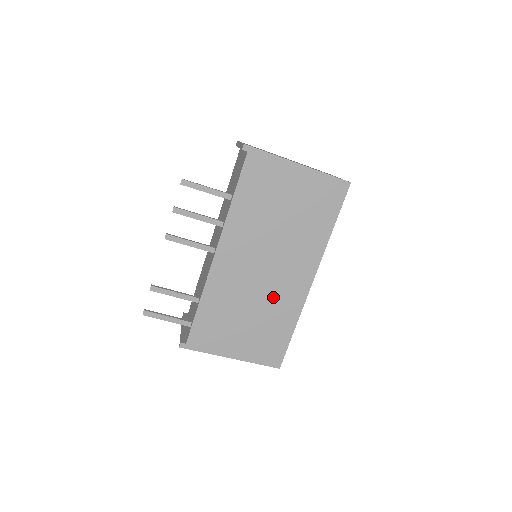
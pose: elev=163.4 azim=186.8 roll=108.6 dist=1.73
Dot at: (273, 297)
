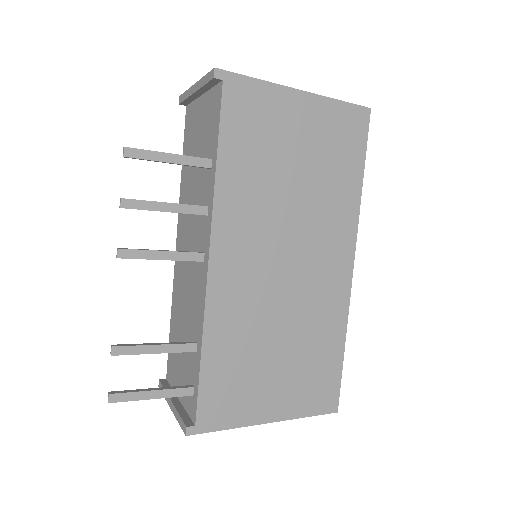
Dot at: (307, 306)
